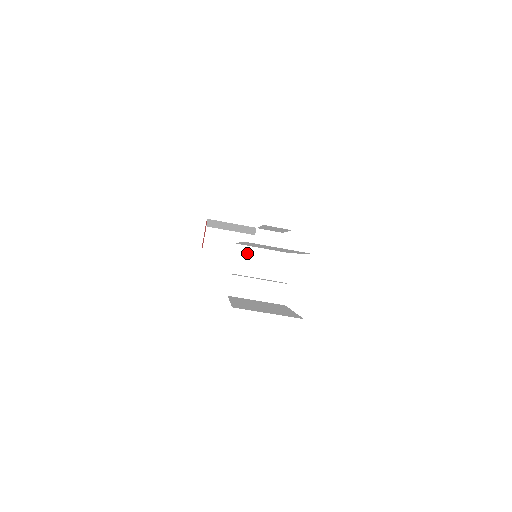
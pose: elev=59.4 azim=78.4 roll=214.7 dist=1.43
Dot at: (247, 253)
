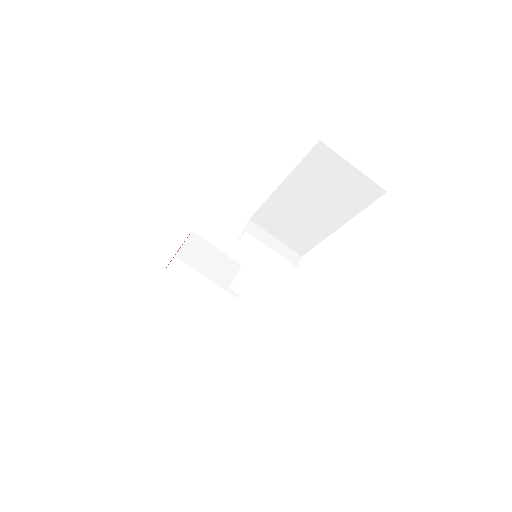
Dot at: (259, 233)
